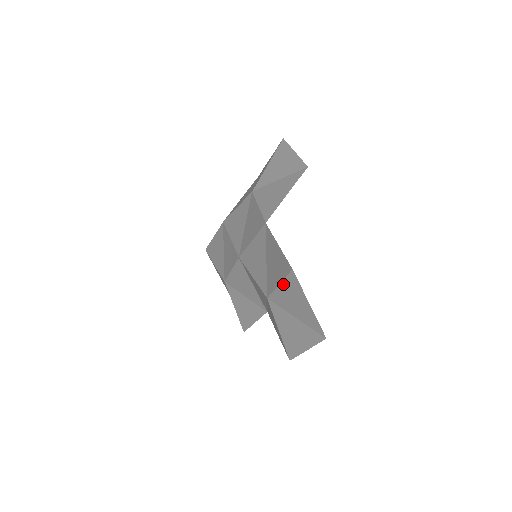
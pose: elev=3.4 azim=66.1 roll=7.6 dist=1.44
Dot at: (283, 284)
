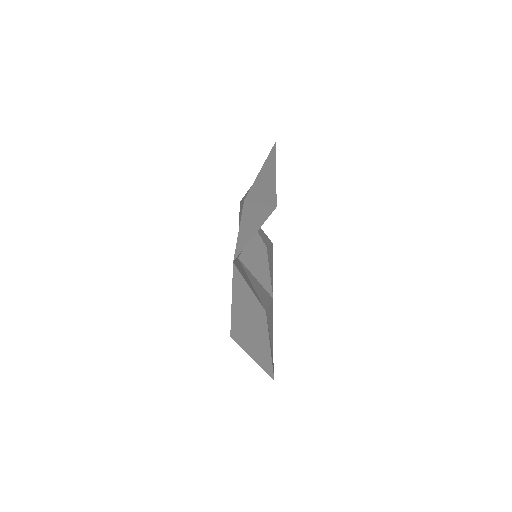
Dot at: occluded
